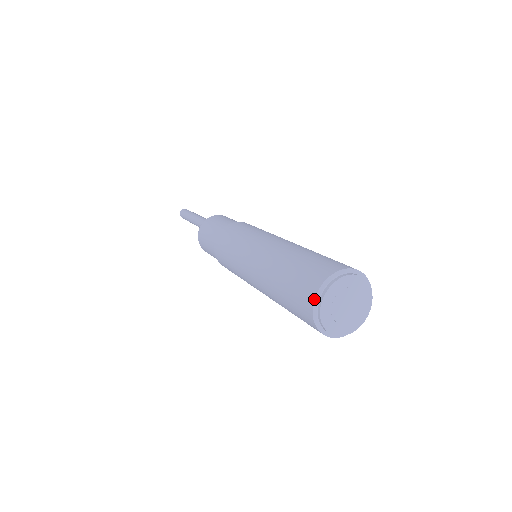
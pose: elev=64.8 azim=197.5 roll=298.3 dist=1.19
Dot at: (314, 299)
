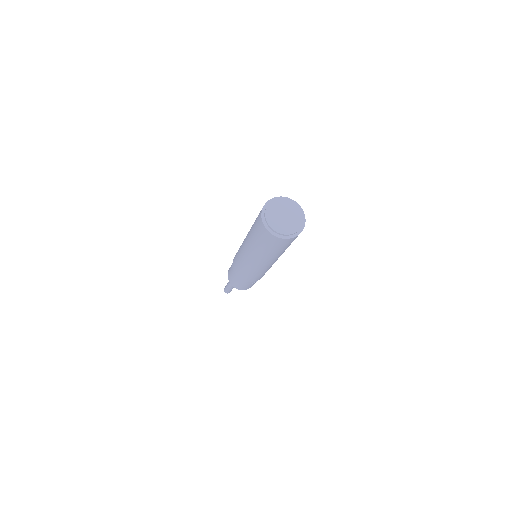
Dot at: (261, 215)
